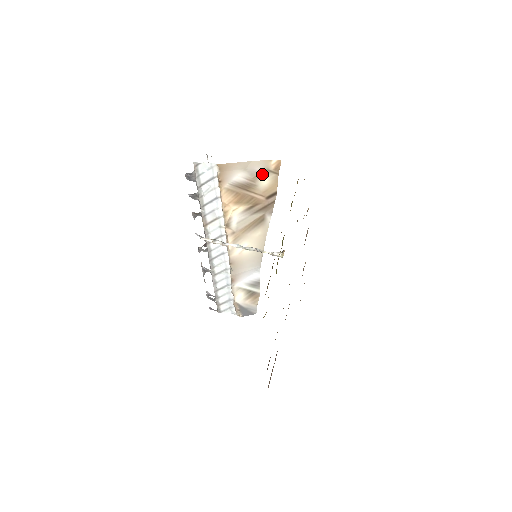
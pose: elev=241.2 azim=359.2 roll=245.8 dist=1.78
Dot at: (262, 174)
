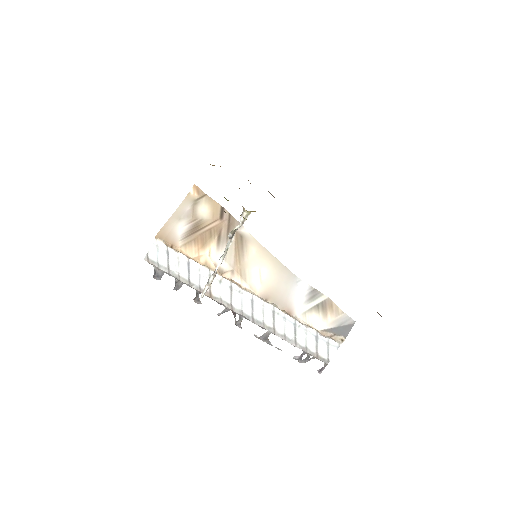
Dot at: (195, 208)
